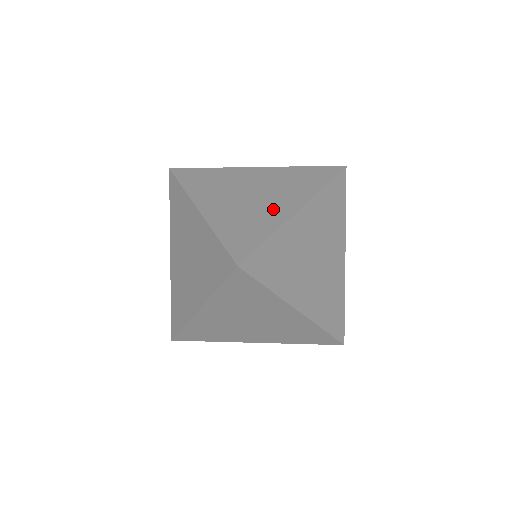
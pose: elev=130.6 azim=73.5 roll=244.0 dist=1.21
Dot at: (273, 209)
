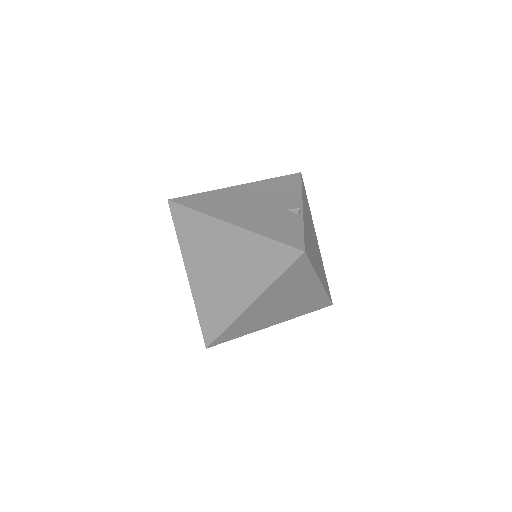
Dot at: (233, 297)
